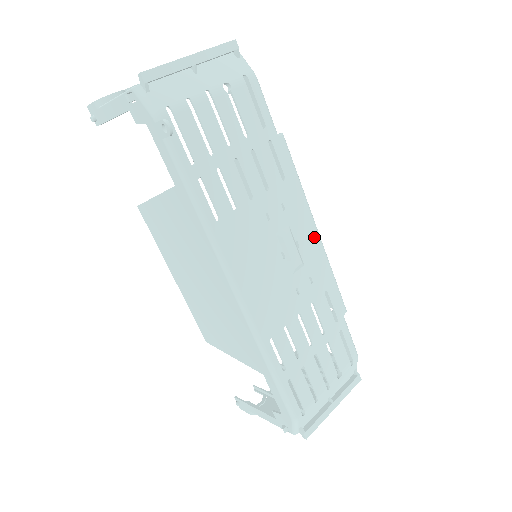
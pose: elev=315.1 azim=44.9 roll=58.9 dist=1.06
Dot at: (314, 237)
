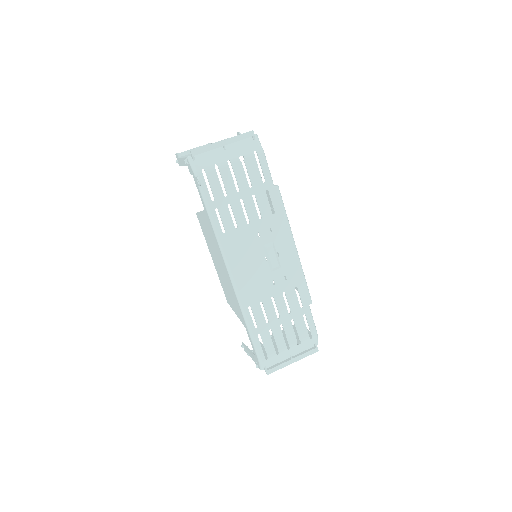
Dot at: (292, 251)
